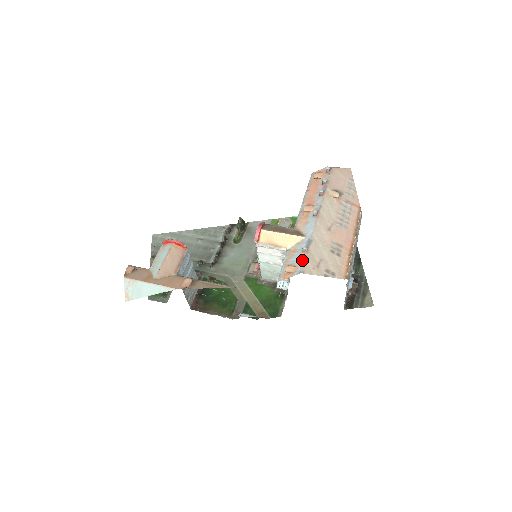
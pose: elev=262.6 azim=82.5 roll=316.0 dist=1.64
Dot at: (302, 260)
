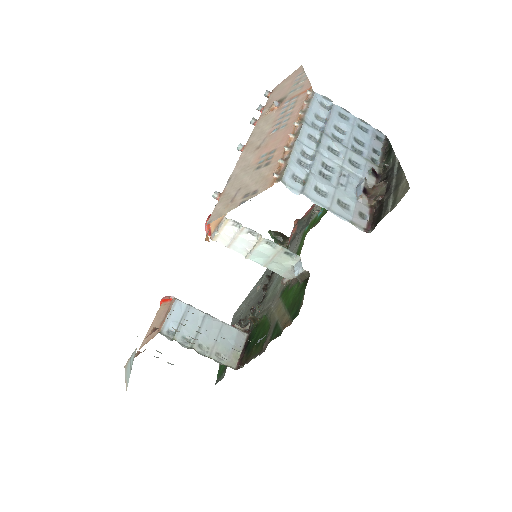
Dot at: (215, 210)
